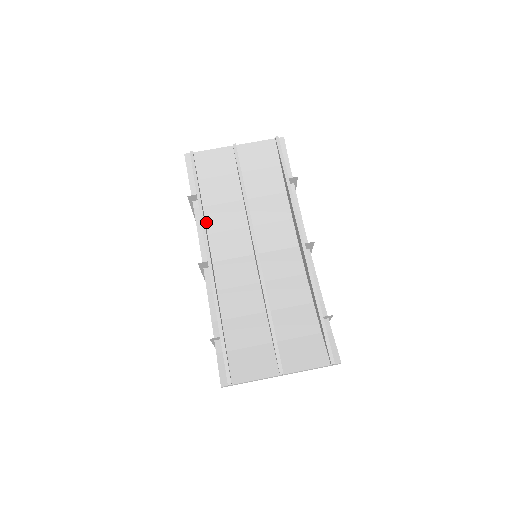
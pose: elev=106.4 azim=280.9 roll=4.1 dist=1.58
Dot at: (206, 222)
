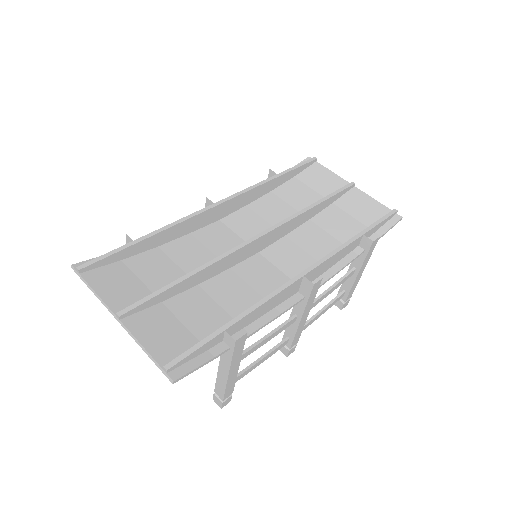
Dot at: (258, 199)
